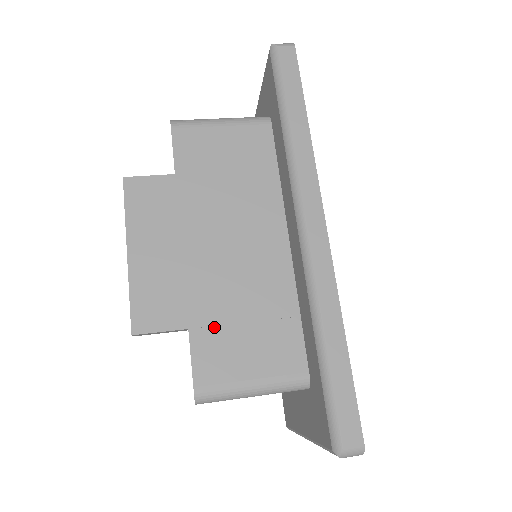
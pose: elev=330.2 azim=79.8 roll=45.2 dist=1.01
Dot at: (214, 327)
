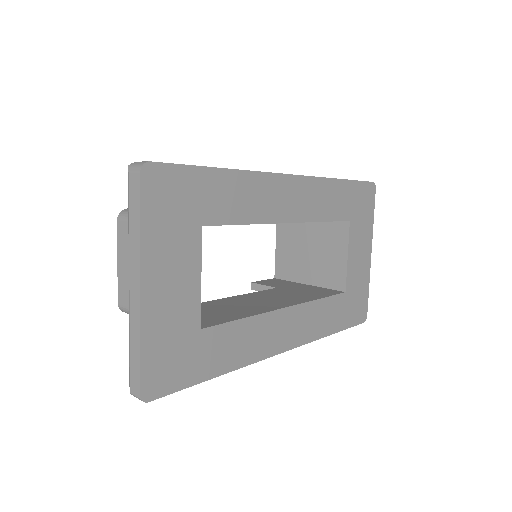
Dot at: occluded
